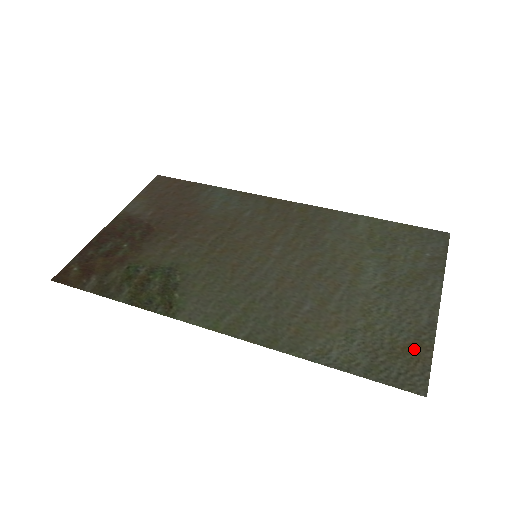
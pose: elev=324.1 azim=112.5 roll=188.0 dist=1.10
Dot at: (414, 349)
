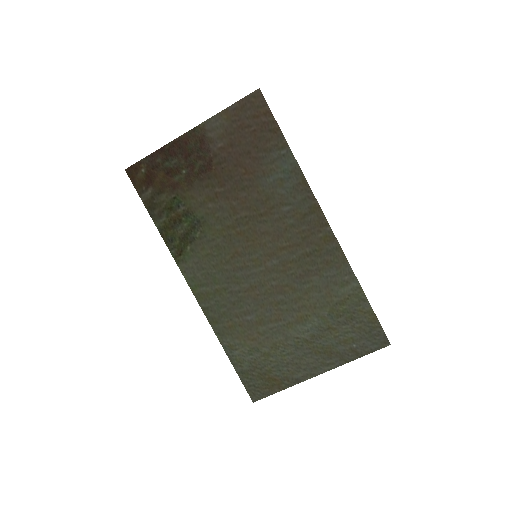
Dot at: (274, 383)
